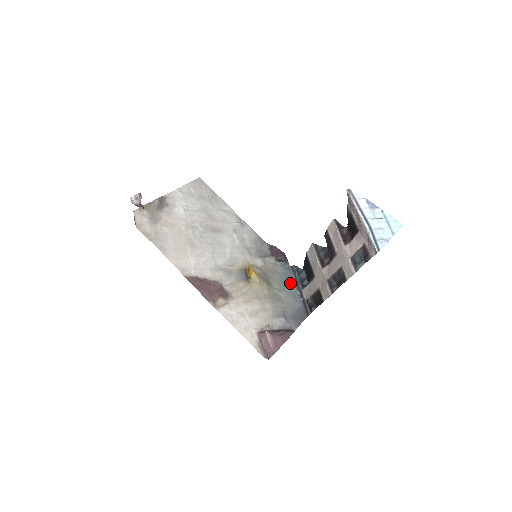
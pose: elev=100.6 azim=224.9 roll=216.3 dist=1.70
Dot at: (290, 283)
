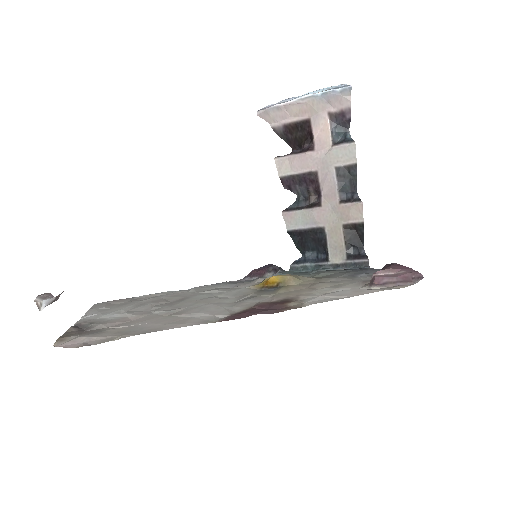
Dot at: occluded
